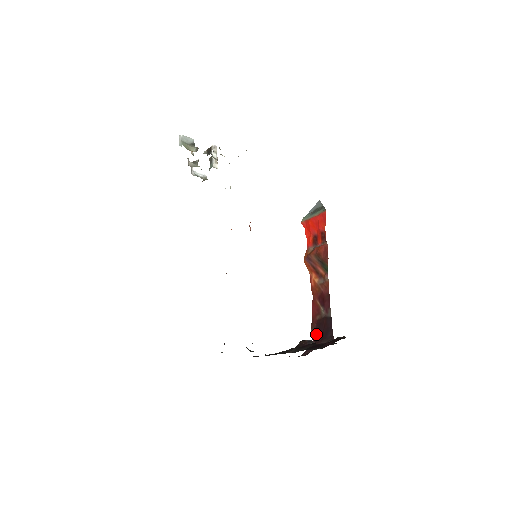
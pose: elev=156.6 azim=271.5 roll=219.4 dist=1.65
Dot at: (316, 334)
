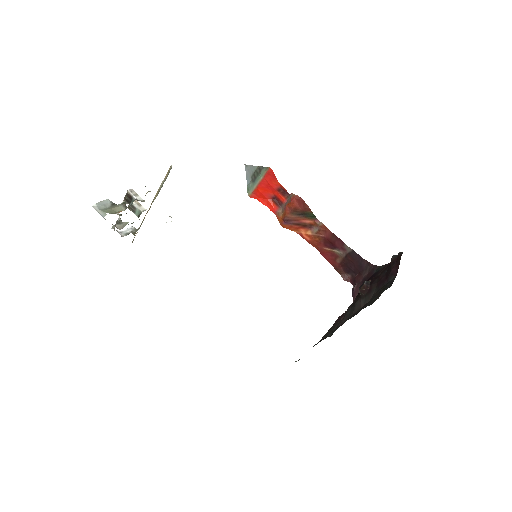
Dot at: (349, 275)
